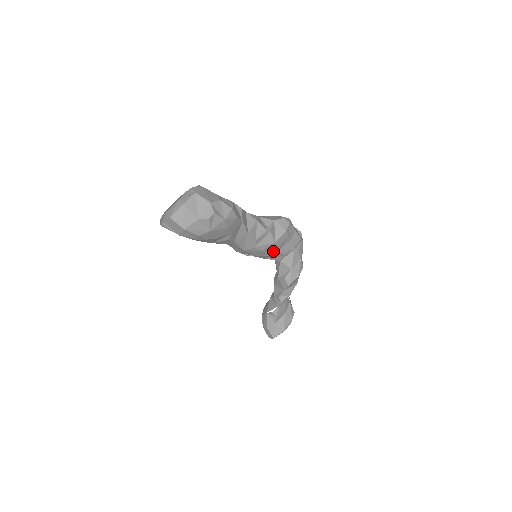
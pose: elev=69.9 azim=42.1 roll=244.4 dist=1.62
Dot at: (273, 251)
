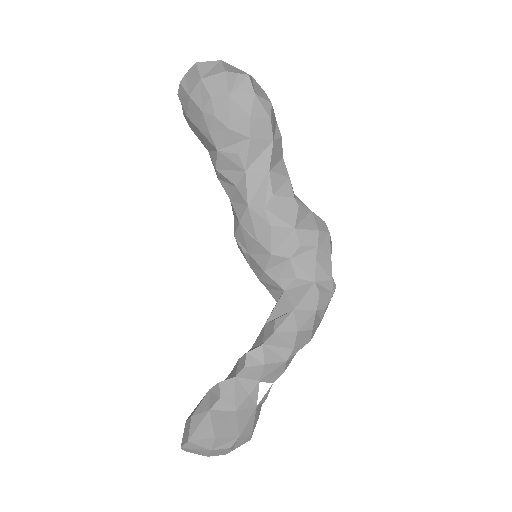
Dot at: (284, 250)
